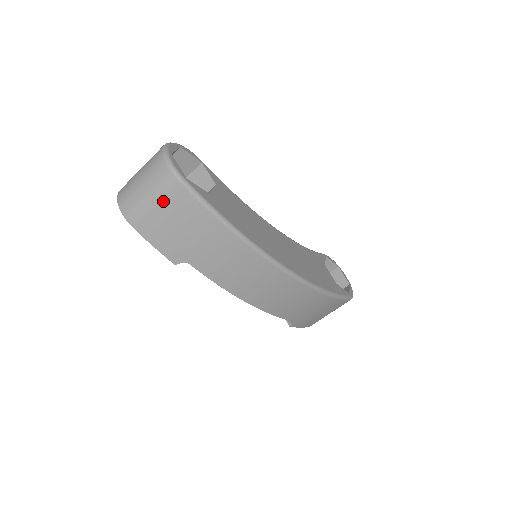
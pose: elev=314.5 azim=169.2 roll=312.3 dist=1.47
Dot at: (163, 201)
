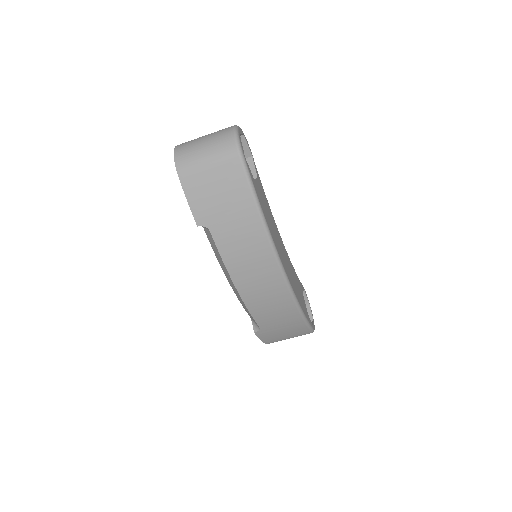
Dot at: (217, 166)
